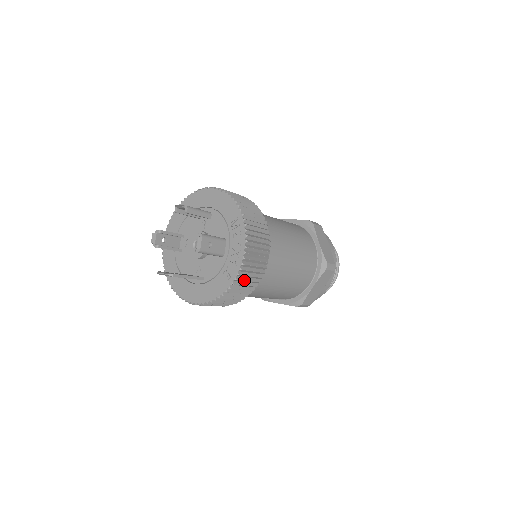
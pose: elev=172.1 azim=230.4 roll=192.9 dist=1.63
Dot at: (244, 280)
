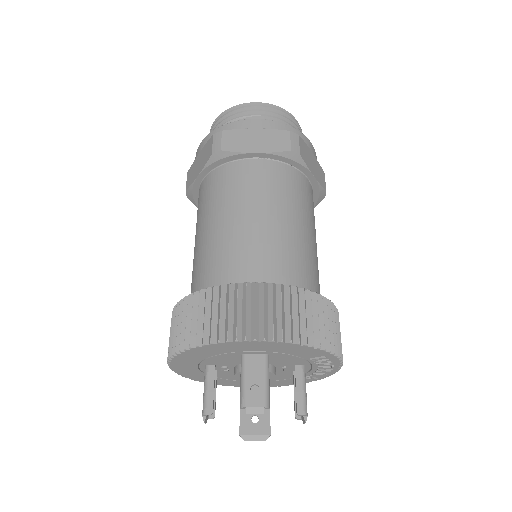
Dot at: occluded
